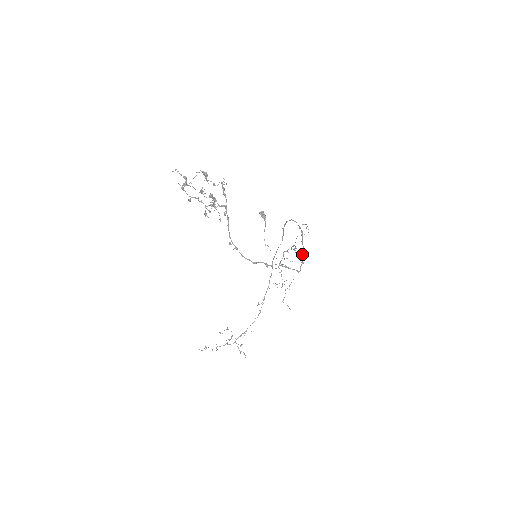
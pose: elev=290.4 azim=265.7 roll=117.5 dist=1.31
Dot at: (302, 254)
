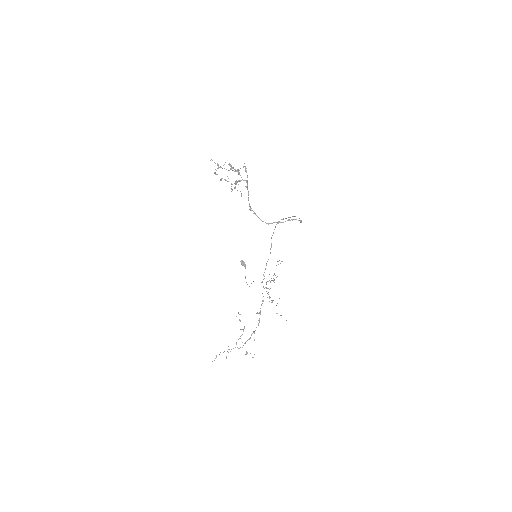
Dot at: (299, 218)
